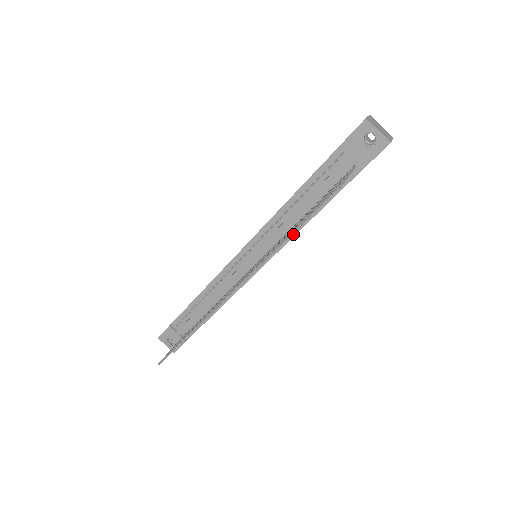
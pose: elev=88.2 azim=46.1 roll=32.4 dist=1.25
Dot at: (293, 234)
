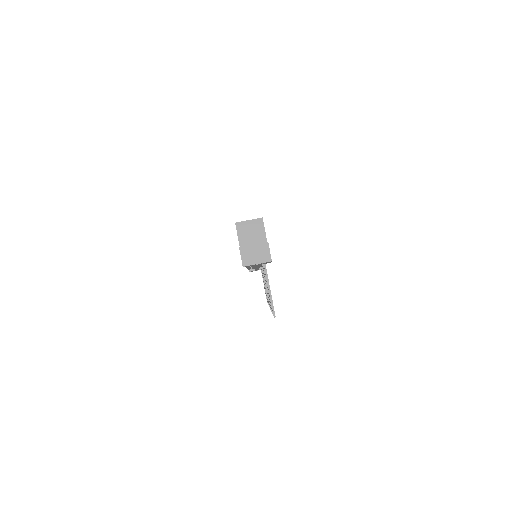
Dot at: occluded
